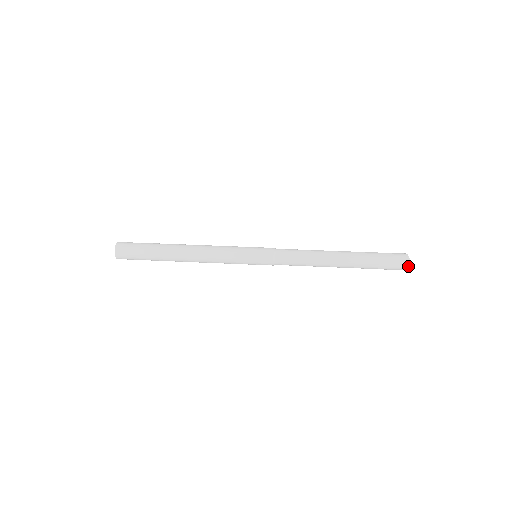
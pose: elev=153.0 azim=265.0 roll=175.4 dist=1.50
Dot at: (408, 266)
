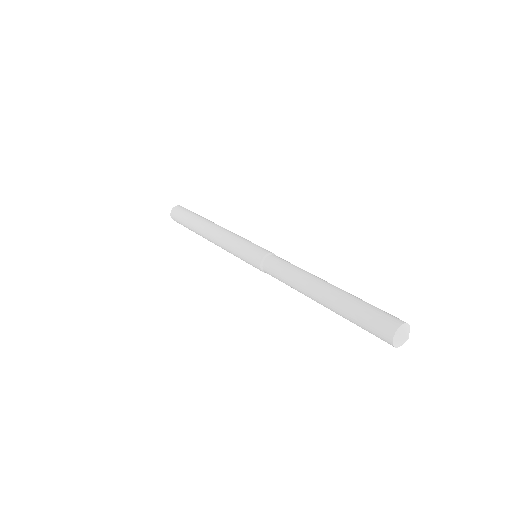
Dot at: (397, 332)
